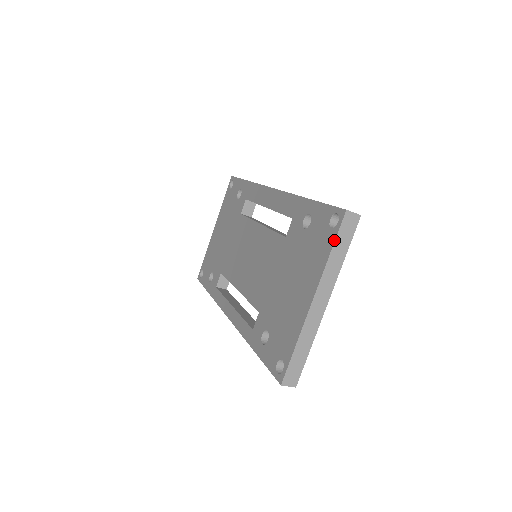
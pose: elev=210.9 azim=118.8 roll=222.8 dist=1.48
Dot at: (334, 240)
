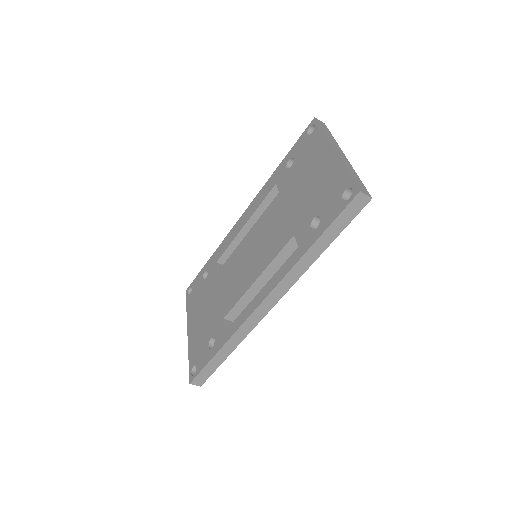
Dot at: (320, 127)
